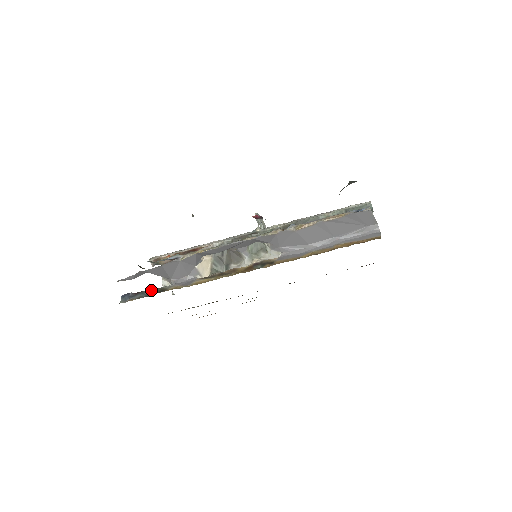
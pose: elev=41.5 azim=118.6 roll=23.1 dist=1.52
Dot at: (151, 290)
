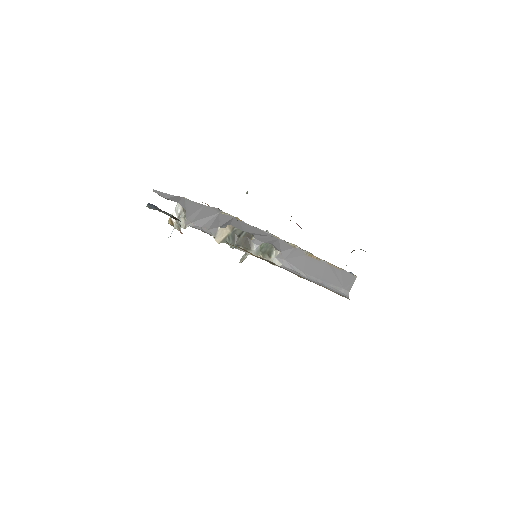
Dot at: (175, 217)
